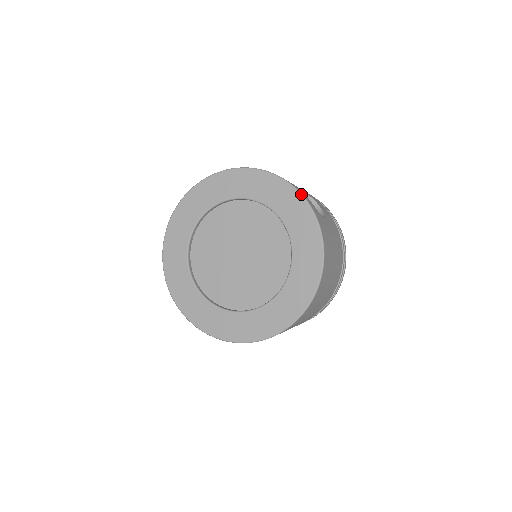
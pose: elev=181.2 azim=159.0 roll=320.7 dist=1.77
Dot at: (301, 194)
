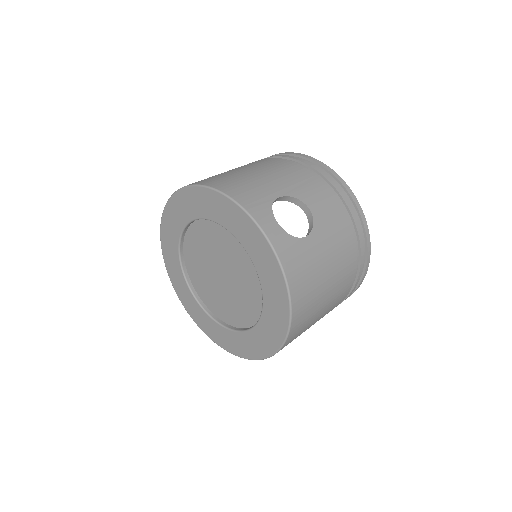
Dot at: (260, 229)
